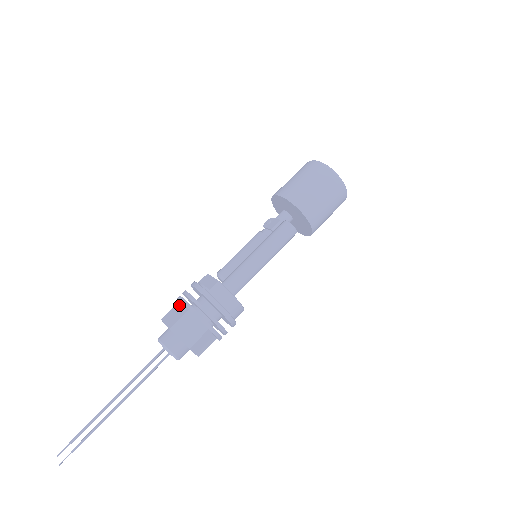
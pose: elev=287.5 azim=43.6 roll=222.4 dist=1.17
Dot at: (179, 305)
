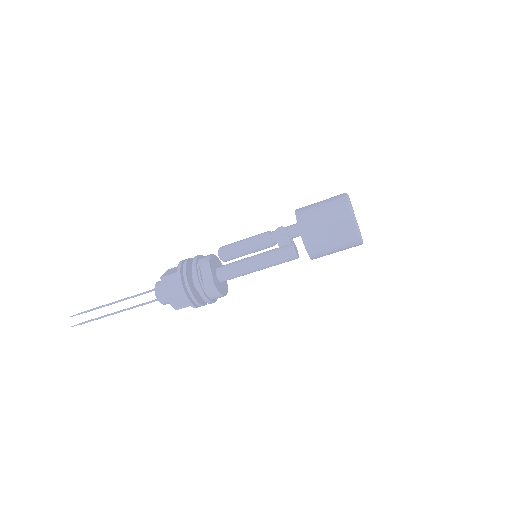
Dot at: (177, 277)
